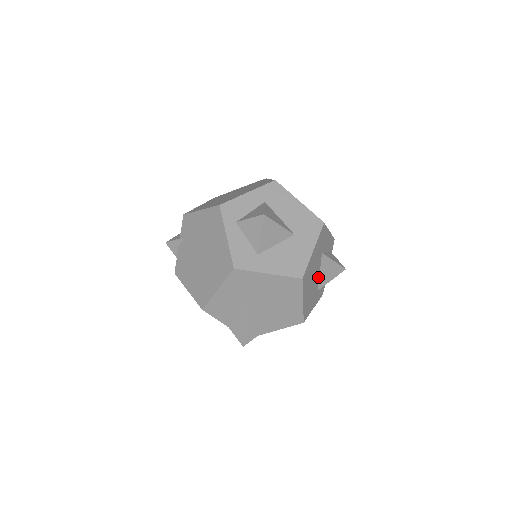
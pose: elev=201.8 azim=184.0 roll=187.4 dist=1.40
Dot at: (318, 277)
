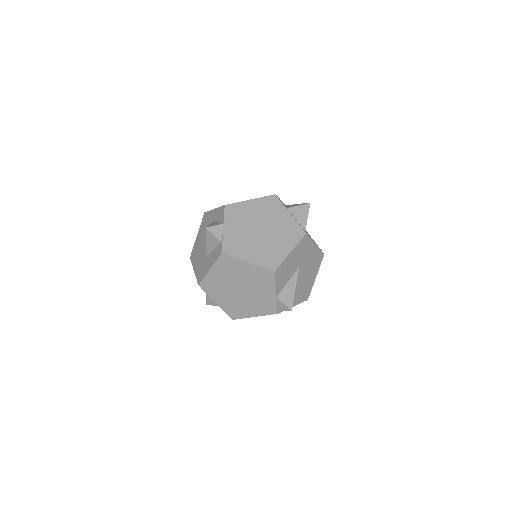
Dot at: occluded
